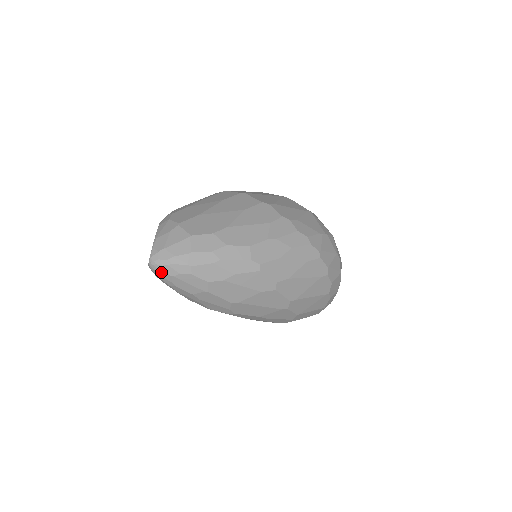
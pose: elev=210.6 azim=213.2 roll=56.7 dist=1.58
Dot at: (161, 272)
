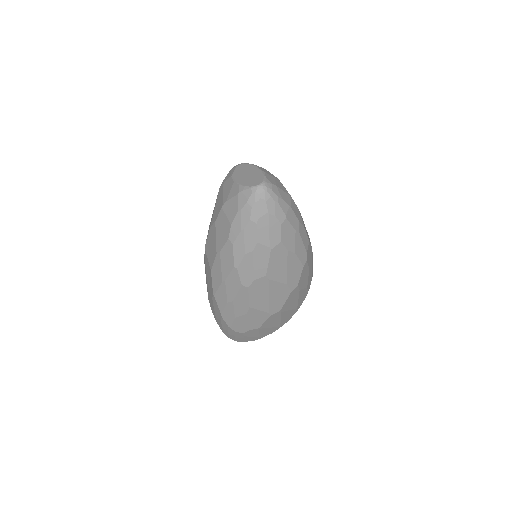
Dot at: (264, 201)
